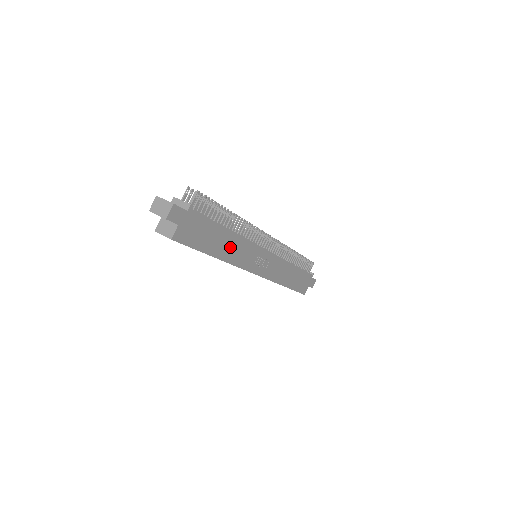
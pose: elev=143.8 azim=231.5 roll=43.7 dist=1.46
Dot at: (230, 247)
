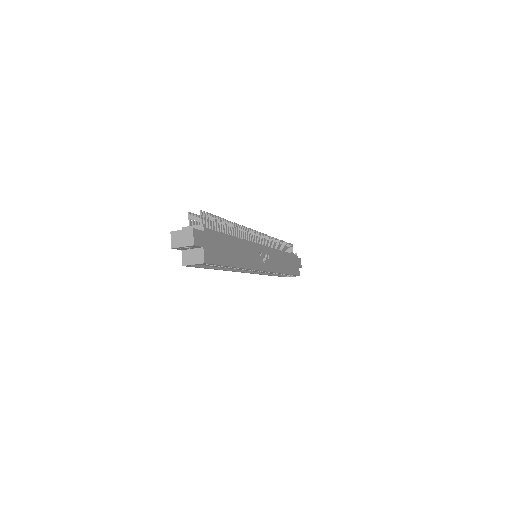
Dot at: (241, 253)
